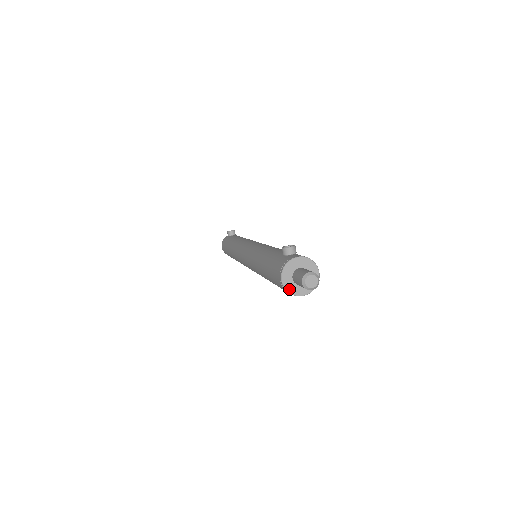
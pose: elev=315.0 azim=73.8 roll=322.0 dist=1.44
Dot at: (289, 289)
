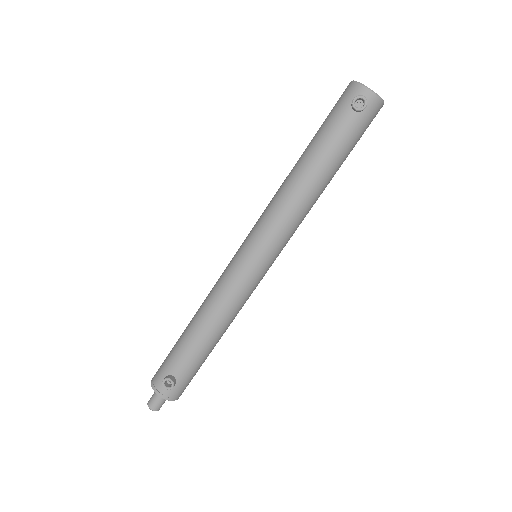
Dot at: occluded
